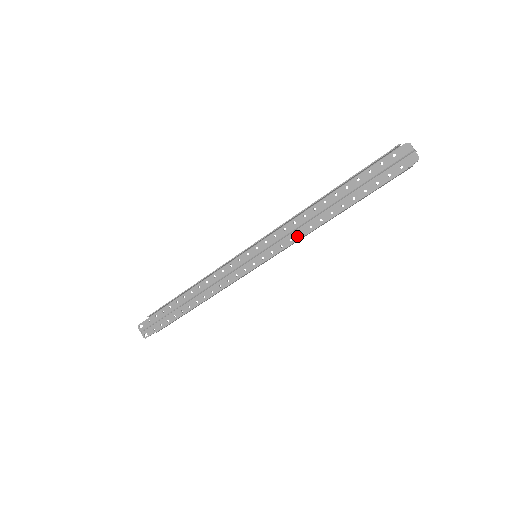
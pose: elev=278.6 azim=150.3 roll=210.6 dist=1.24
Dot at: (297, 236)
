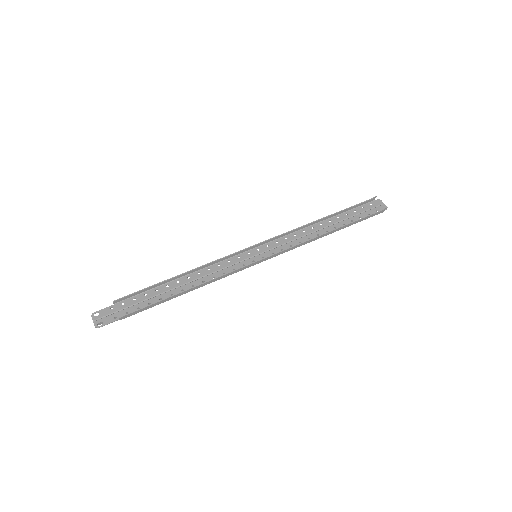
Dot at: (297, 244)
